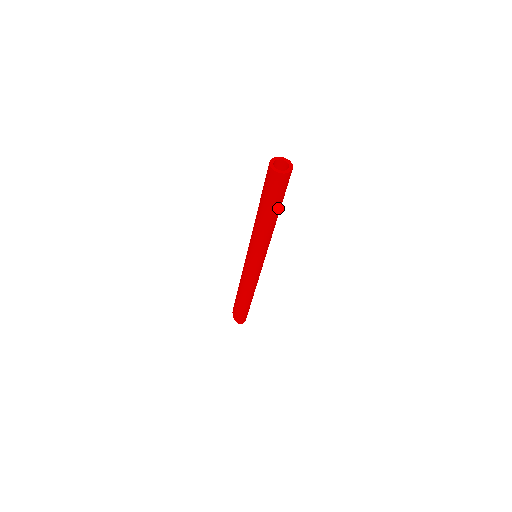
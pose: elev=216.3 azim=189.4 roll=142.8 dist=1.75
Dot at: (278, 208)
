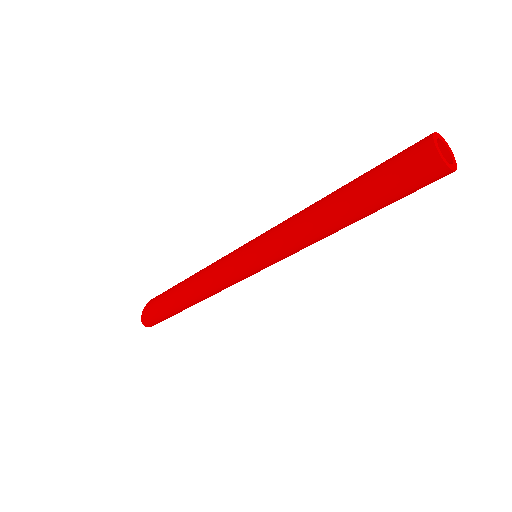
Dot at: (370, 212)
